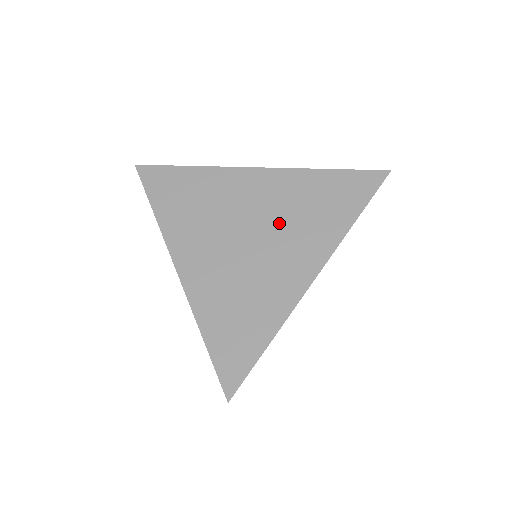
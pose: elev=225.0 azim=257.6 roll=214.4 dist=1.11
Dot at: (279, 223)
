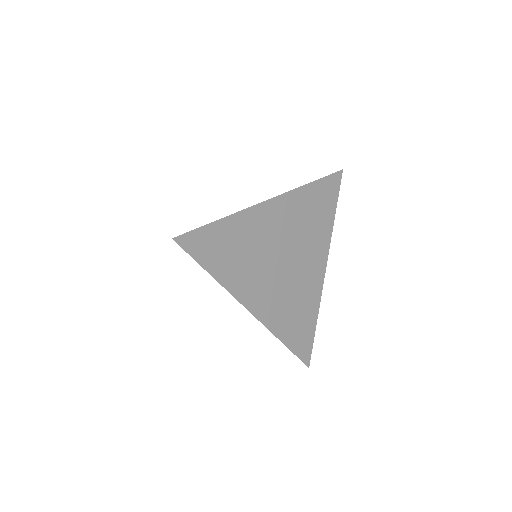
Dot at: occluded
